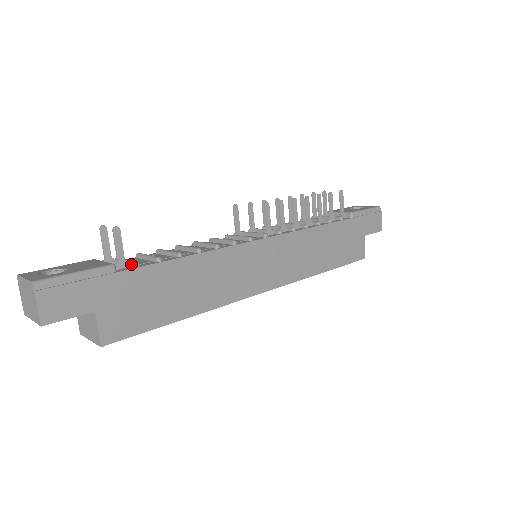
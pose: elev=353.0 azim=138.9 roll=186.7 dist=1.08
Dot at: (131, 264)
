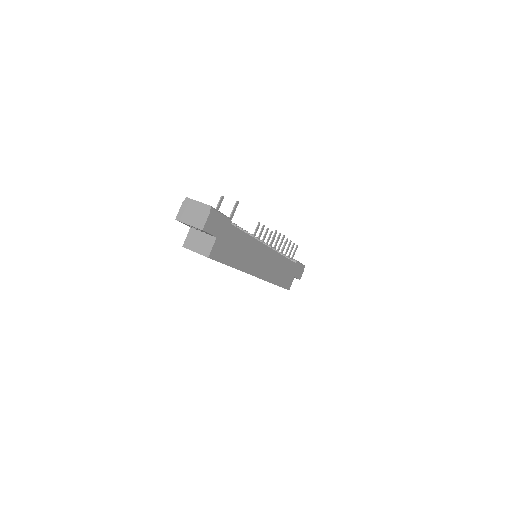
Dot at: (232, 224)
